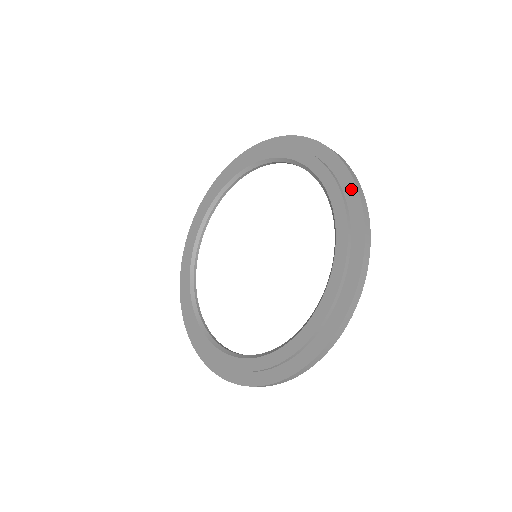
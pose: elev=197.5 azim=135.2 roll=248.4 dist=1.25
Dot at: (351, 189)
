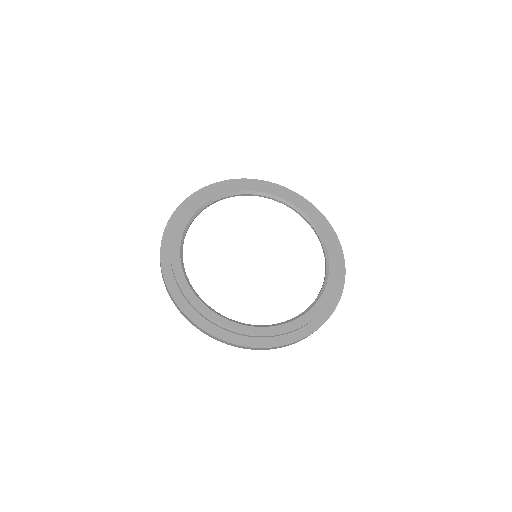
Dot at: (297, 196)
